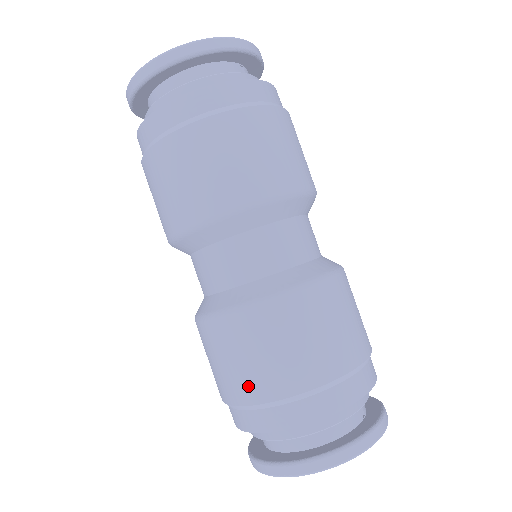
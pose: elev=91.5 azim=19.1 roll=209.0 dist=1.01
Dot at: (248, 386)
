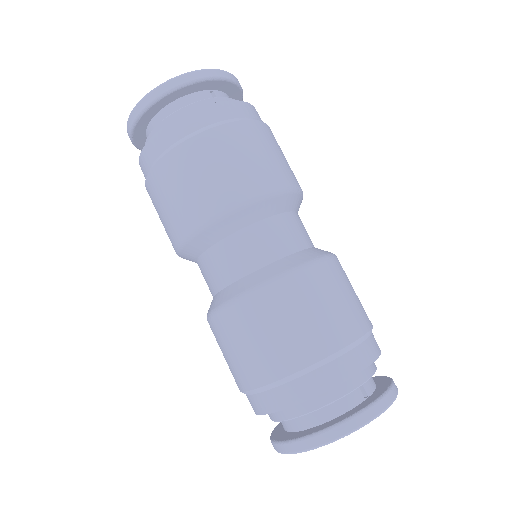
Dot at: (242, 374)
